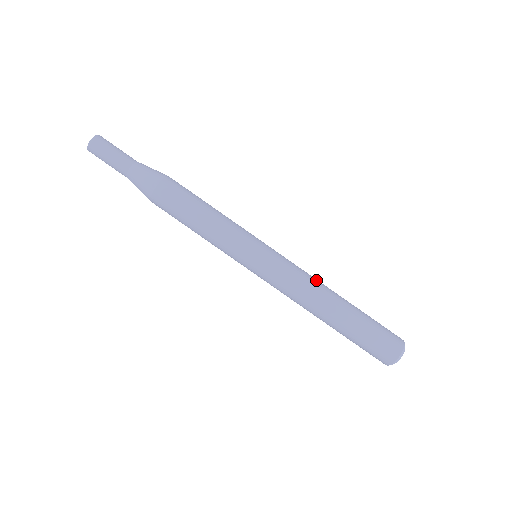
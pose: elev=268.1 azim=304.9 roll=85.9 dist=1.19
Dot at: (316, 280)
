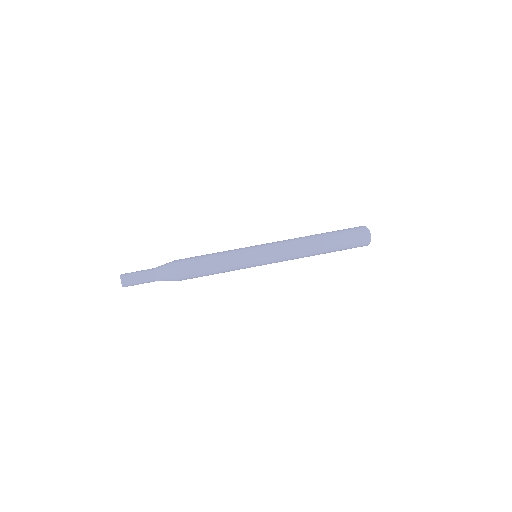
Dot at: (296, 239)
